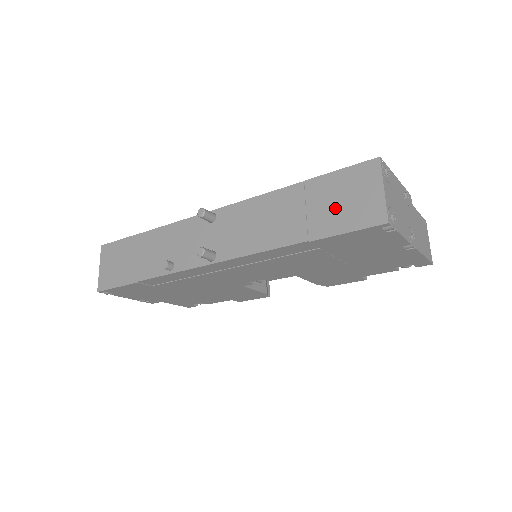
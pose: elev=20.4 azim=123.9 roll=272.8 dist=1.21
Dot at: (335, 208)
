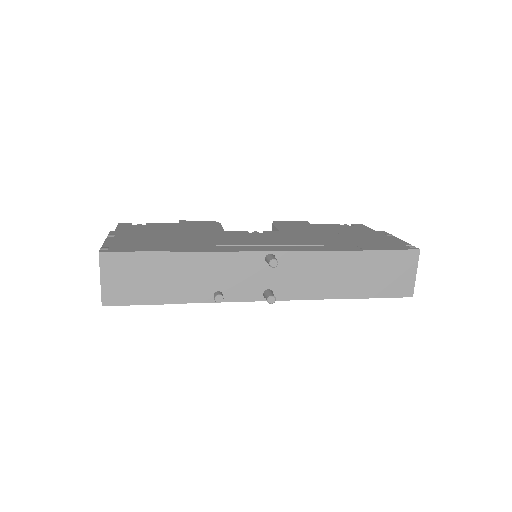
Dot at: (382, 279)
